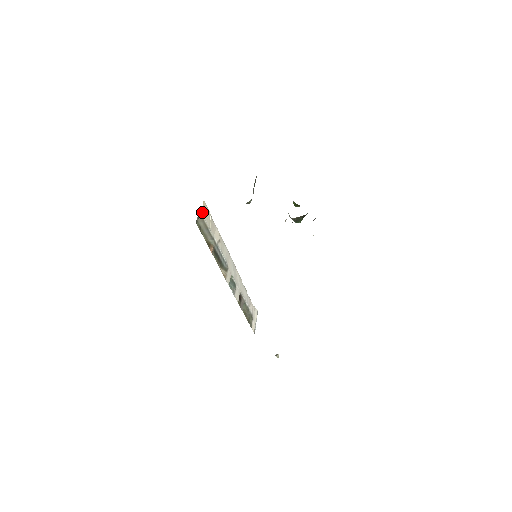
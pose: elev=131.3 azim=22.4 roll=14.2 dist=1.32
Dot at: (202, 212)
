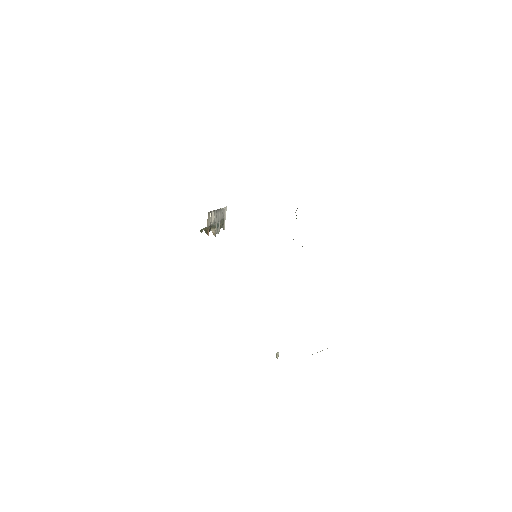
Dot at: (207, 225)
